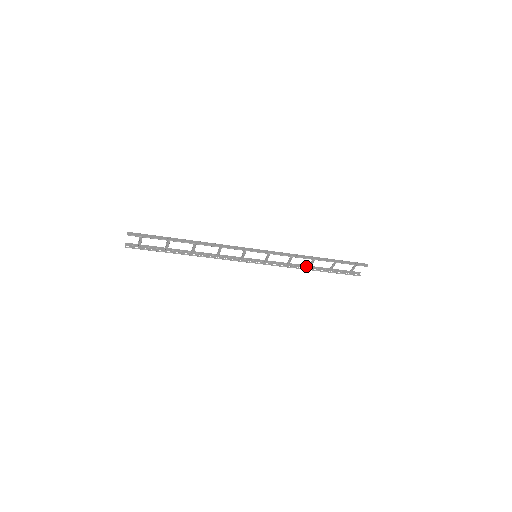
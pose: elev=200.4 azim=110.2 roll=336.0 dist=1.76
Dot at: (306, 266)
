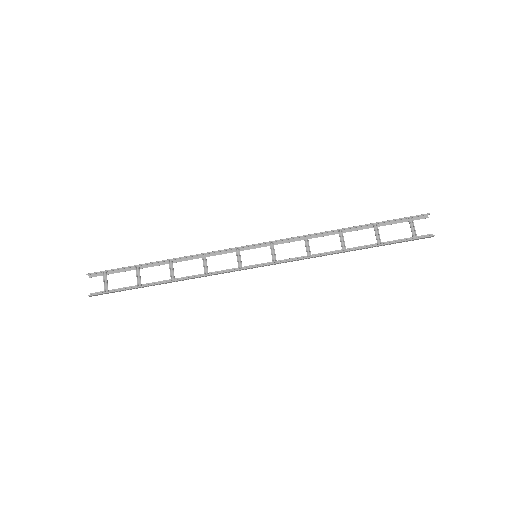
Dot at: (339, 252)
